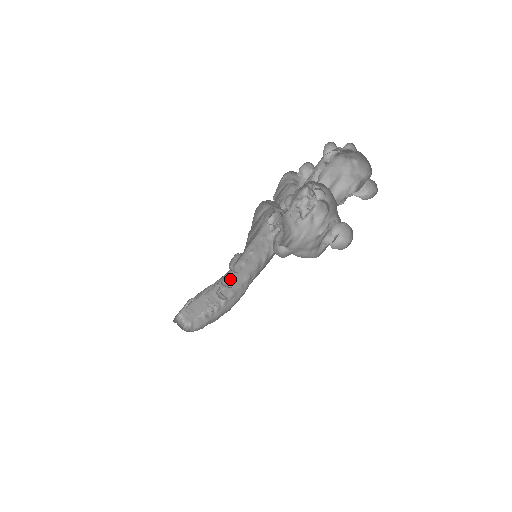
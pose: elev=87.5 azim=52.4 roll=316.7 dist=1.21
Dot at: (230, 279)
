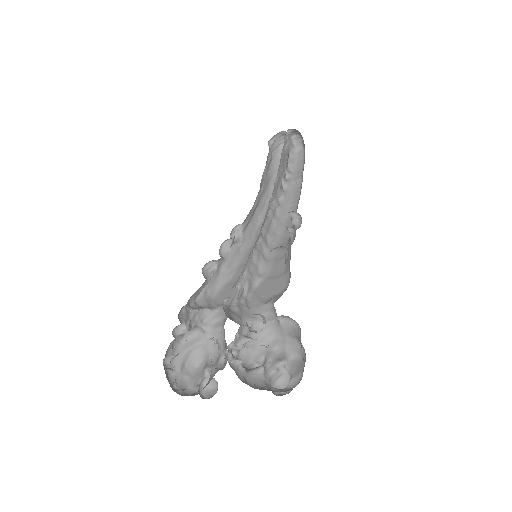
Dot at: occluded
